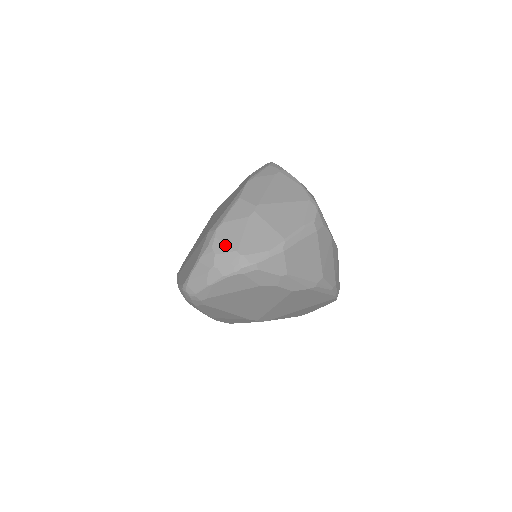
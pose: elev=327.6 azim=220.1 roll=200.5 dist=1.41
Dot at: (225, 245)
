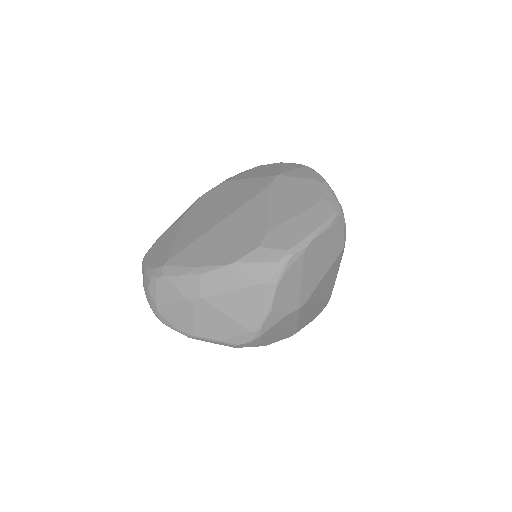
Dot at: (155, 294)
